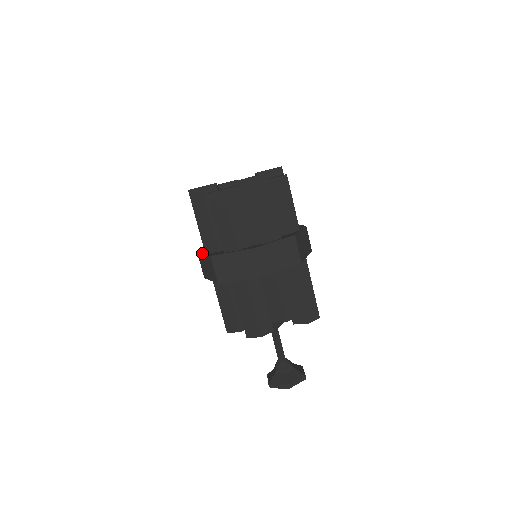
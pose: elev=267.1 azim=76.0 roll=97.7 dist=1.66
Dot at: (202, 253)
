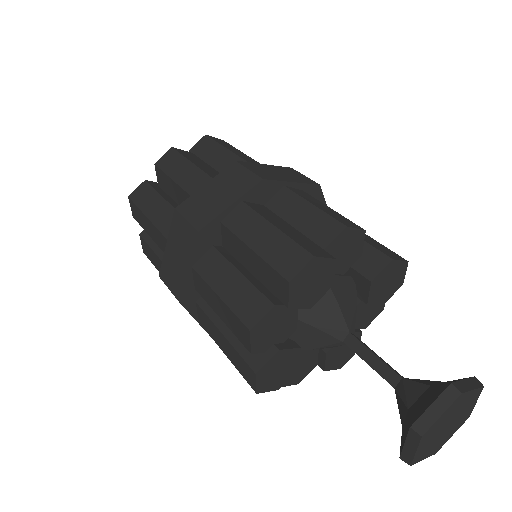
Dot at: (164, 253)
